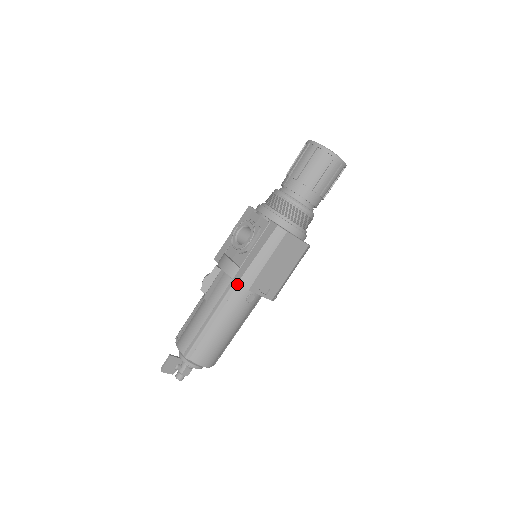
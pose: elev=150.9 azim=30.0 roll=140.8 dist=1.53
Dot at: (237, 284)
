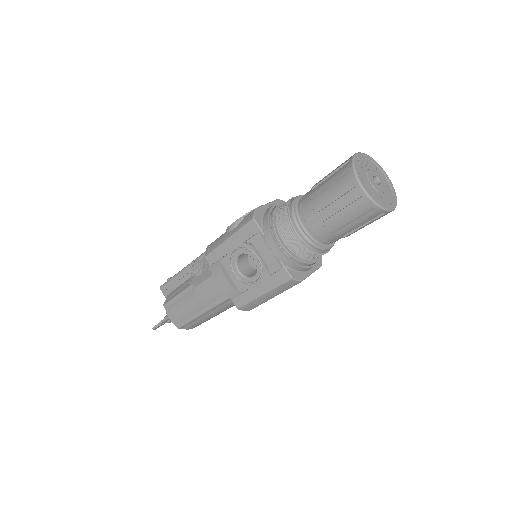
Dot at: occluded
